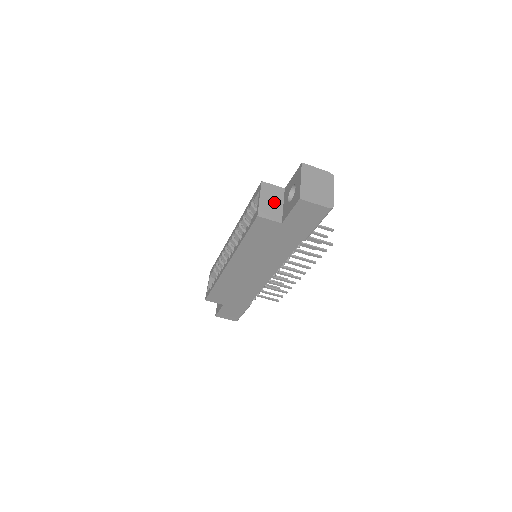
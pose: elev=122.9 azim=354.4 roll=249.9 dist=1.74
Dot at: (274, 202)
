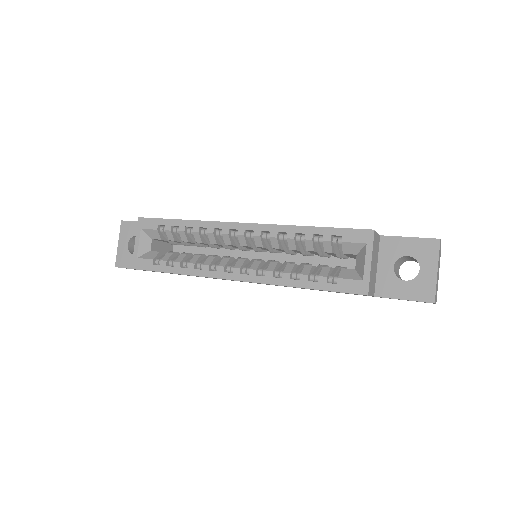
Dot at: (375, 264)
